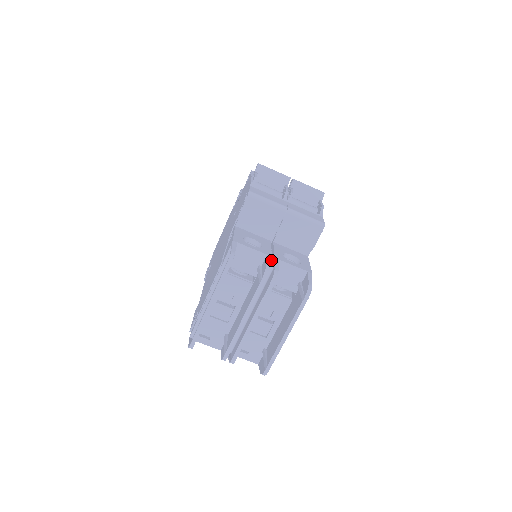
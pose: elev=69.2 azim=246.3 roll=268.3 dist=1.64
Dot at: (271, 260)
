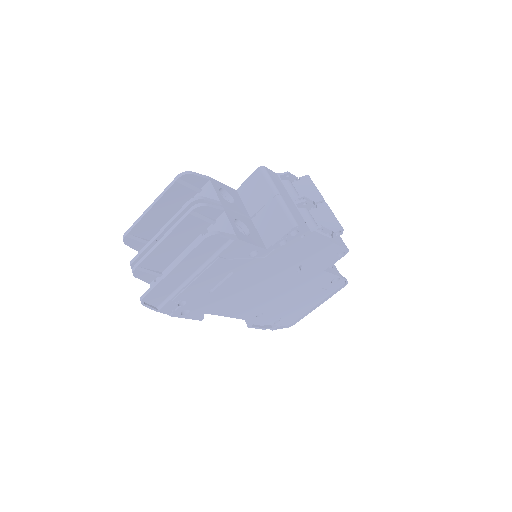
Dot at: occluded
